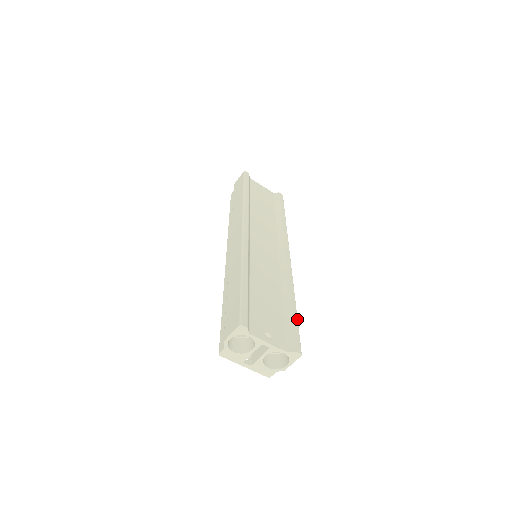
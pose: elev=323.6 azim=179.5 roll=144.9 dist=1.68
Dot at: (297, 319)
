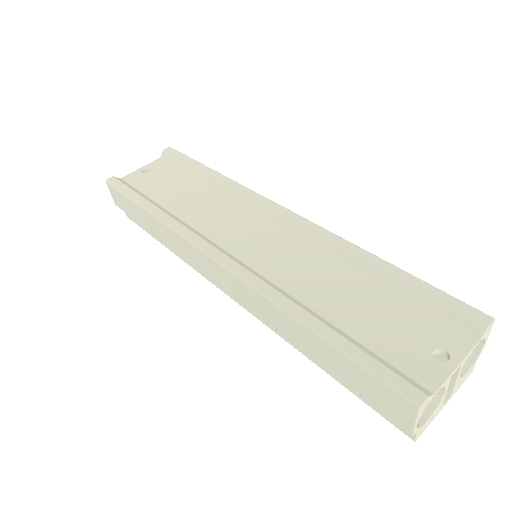
Dot at: (416, 278)
